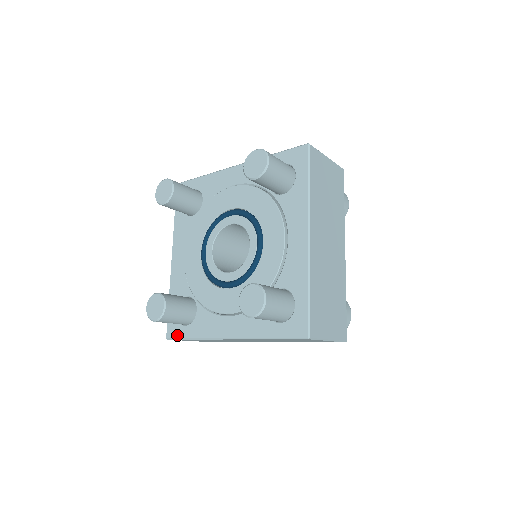
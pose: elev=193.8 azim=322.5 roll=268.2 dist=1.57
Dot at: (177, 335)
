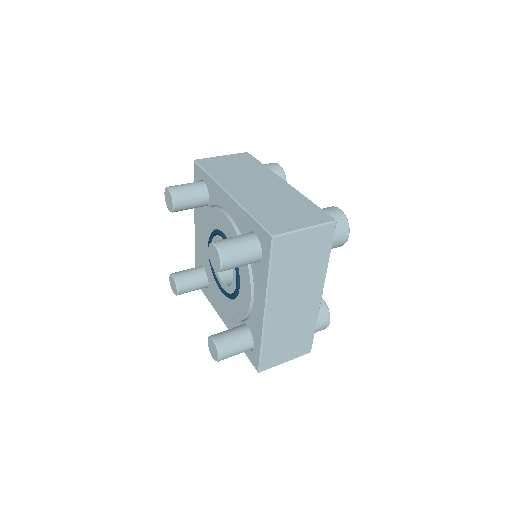
Dot at: occluded
